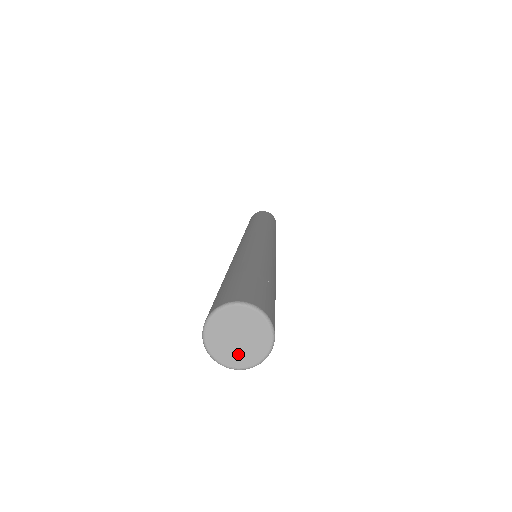
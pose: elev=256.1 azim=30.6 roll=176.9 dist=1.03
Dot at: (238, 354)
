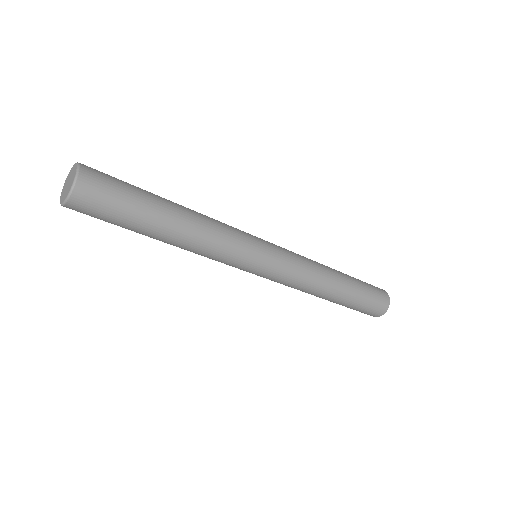
Dot at: (68, 189)
